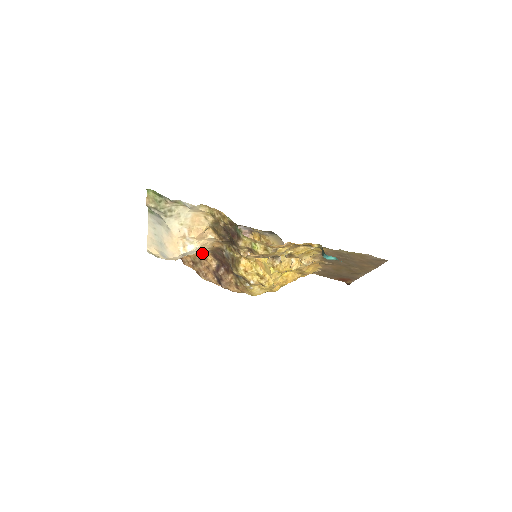
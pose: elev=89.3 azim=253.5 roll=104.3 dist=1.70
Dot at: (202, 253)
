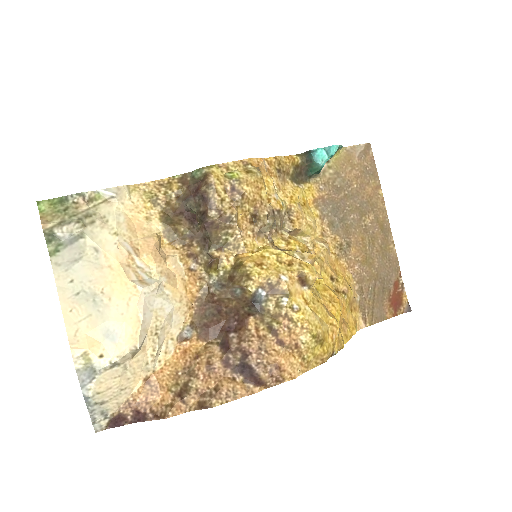
Dot at: (183, 353)
